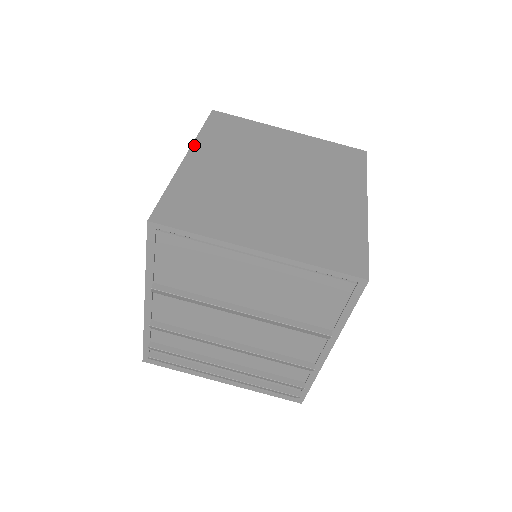
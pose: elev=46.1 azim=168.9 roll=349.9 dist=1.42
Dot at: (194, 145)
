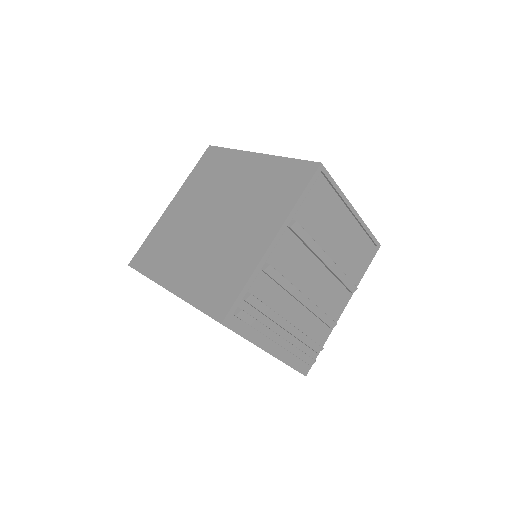
Dot at: (248, 152)
